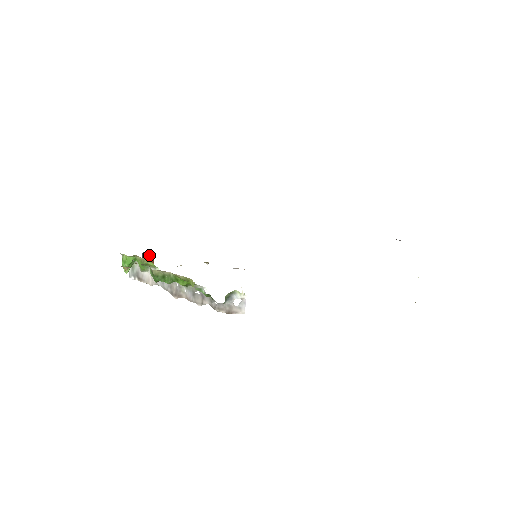
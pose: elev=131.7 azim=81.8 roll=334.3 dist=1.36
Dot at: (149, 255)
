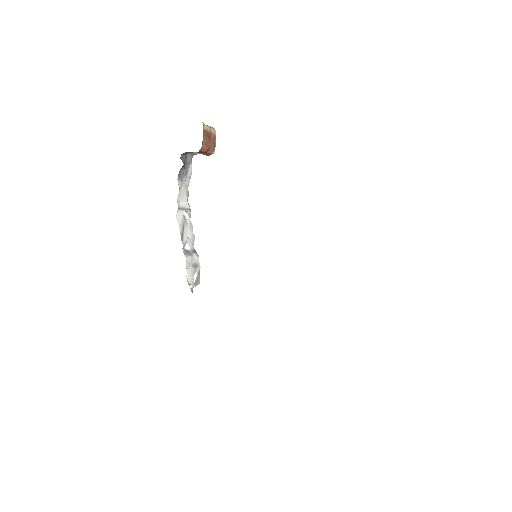
Dot at: occluded
